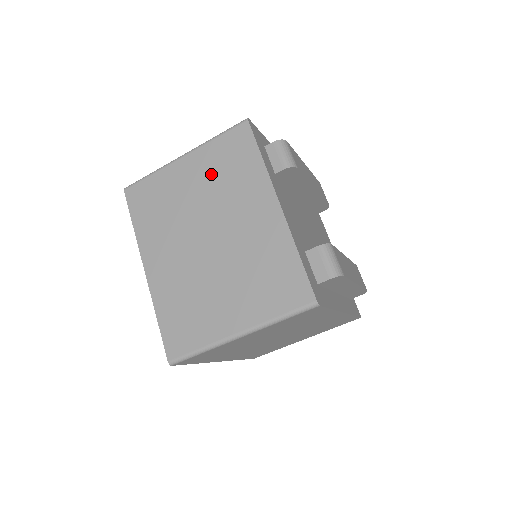
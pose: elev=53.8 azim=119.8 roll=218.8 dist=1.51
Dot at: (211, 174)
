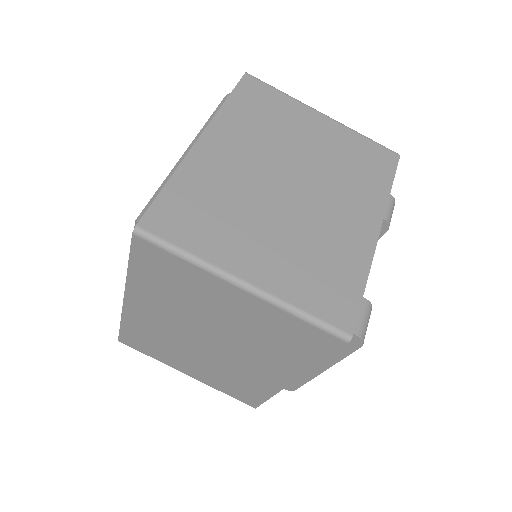
Dot at: (338, 150)
